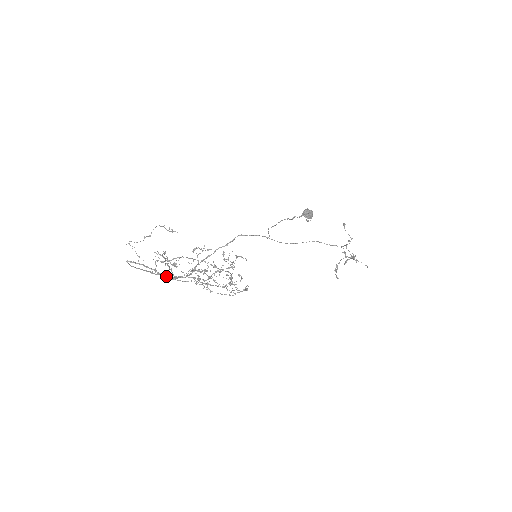
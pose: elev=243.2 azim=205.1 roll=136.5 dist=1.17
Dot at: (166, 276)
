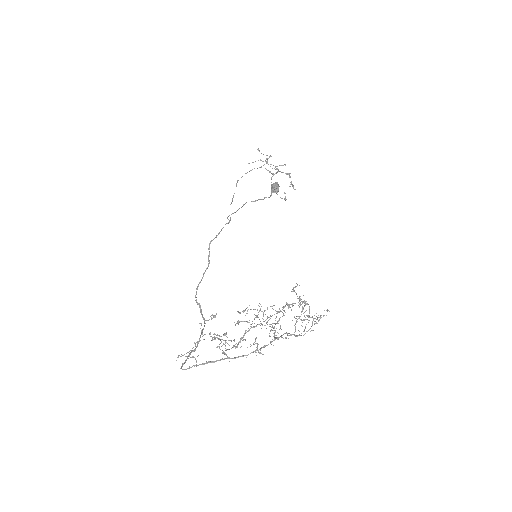
Dot at: (246, 355)
